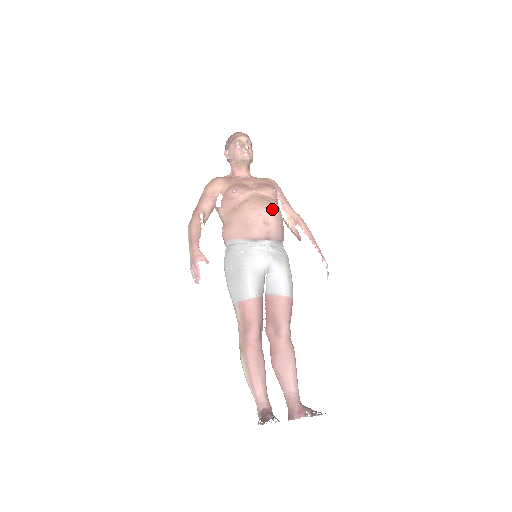
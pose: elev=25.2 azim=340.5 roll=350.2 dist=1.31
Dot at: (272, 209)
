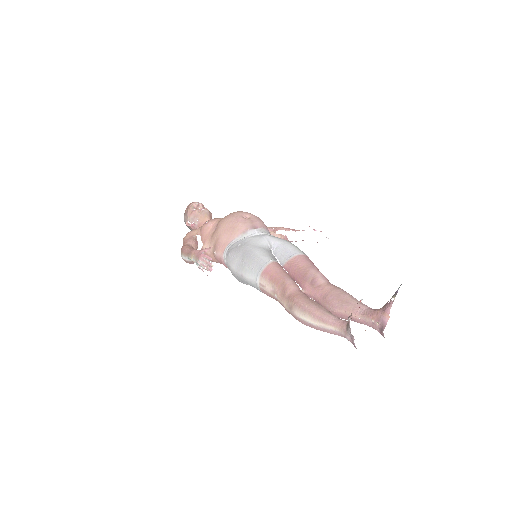
Dot at: (245, 212)
